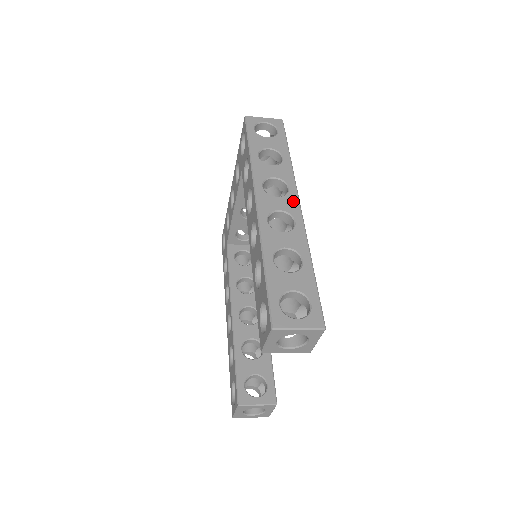
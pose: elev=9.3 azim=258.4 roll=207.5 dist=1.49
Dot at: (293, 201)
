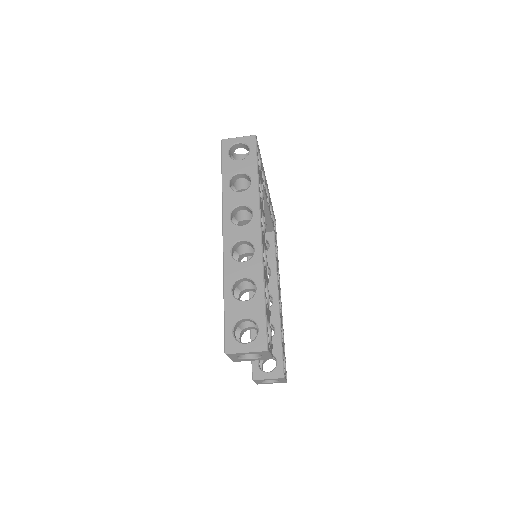
Dot at: (255, 228)
